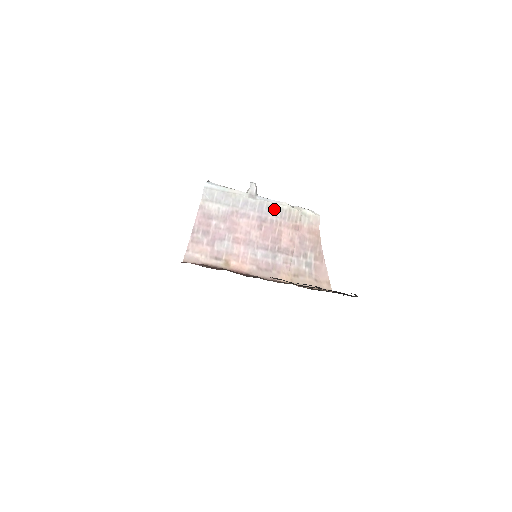
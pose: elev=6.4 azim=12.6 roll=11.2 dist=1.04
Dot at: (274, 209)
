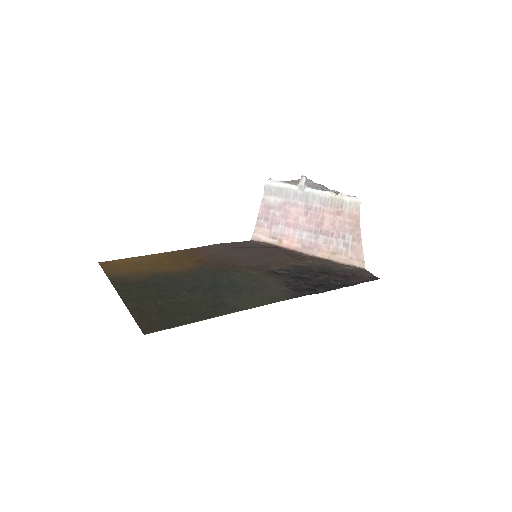
Dot at: (319, 198)
